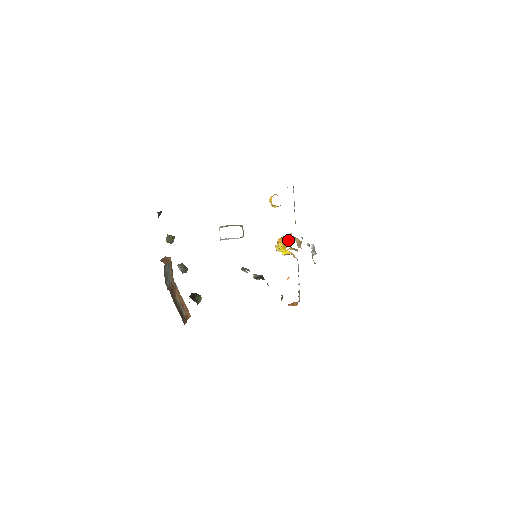
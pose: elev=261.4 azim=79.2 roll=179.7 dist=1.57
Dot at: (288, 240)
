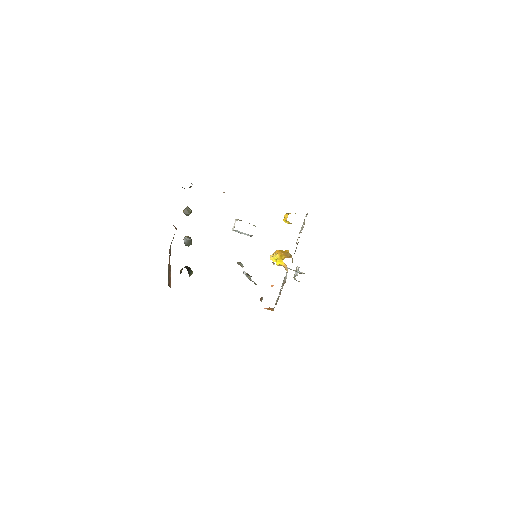
Dot at: (286, 254)
